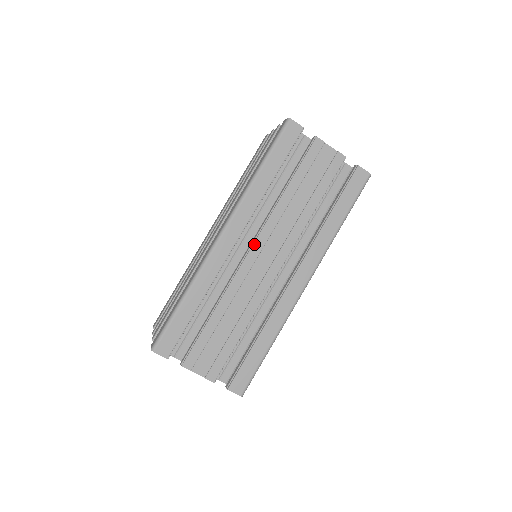
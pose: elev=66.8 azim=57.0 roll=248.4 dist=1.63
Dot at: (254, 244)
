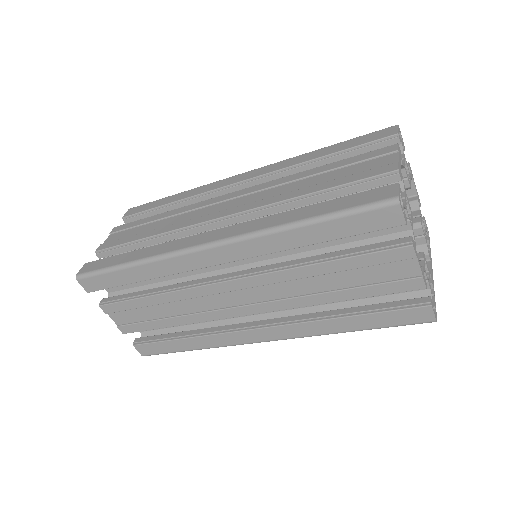
Dot at: (237, 280)
